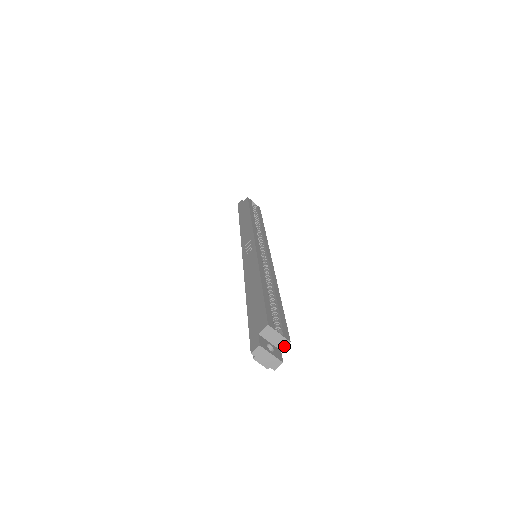
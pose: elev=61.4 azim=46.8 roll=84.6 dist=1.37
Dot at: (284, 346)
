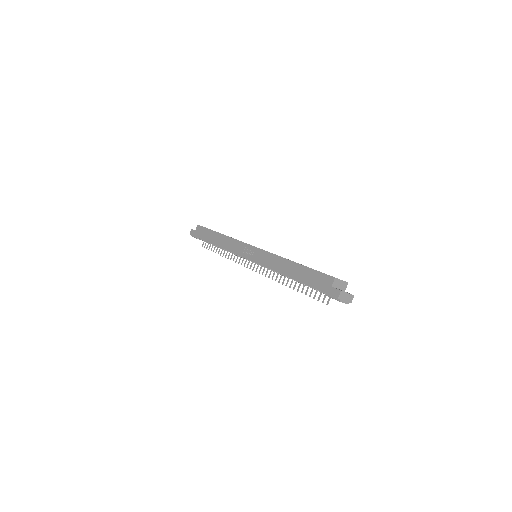
Dot at: (346, 287)
